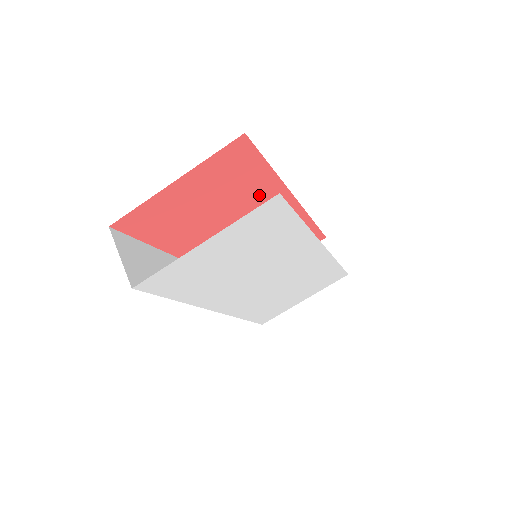
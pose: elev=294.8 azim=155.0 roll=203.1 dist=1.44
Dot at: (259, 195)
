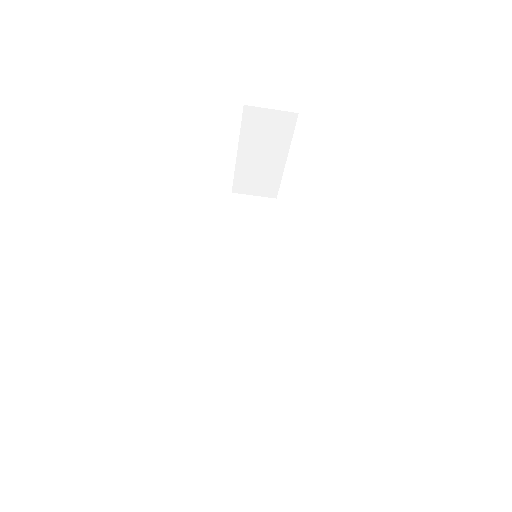
Dot at: occluded
